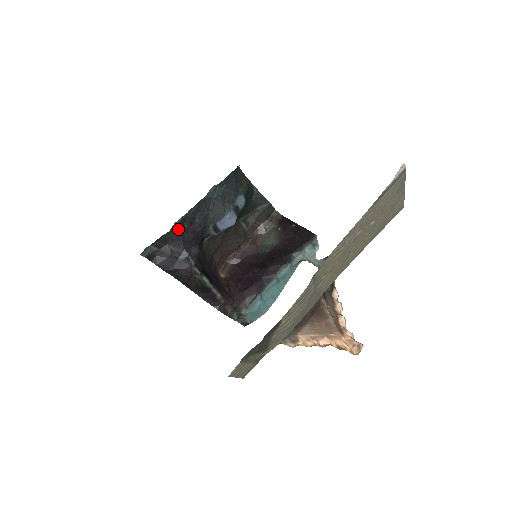
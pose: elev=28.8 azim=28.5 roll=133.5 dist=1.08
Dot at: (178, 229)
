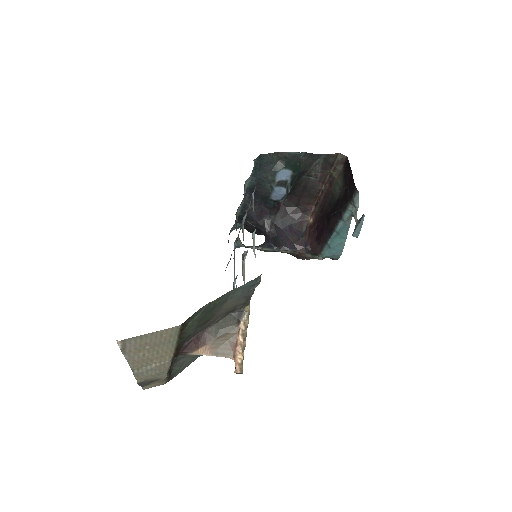
Dot at: (244, 212)
